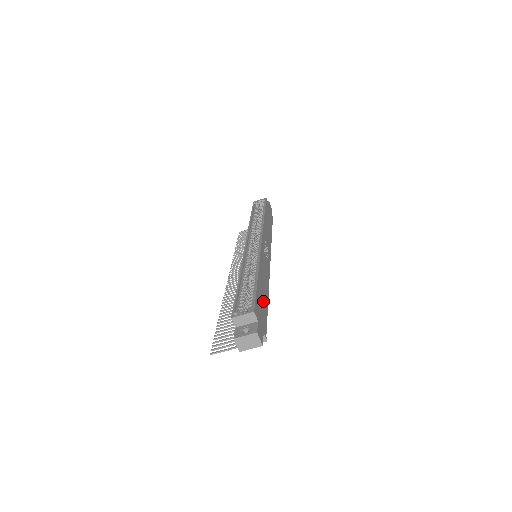
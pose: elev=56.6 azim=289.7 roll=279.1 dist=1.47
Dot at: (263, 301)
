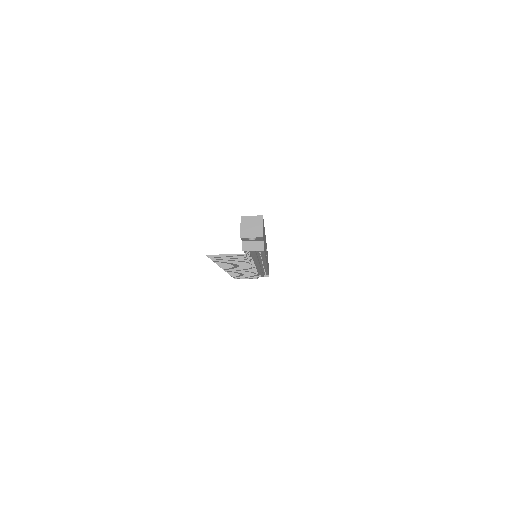
Dot at: (264, 242)
